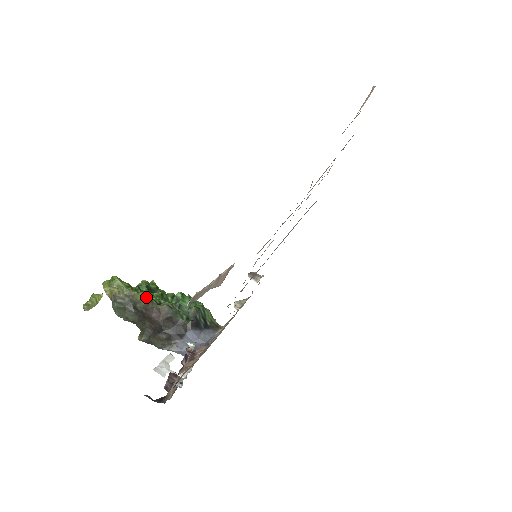
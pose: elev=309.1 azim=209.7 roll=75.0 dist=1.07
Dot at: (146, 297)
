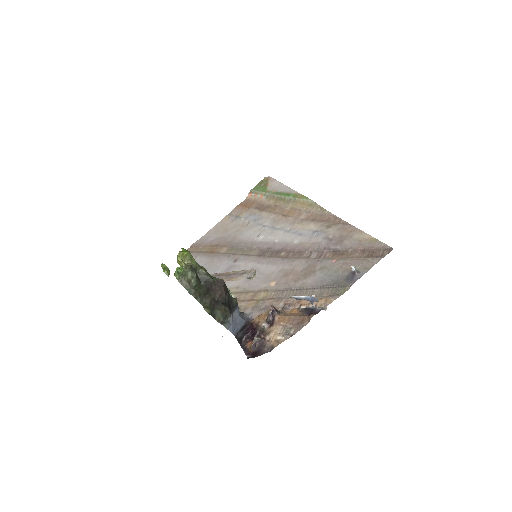
Dot at: occluded
